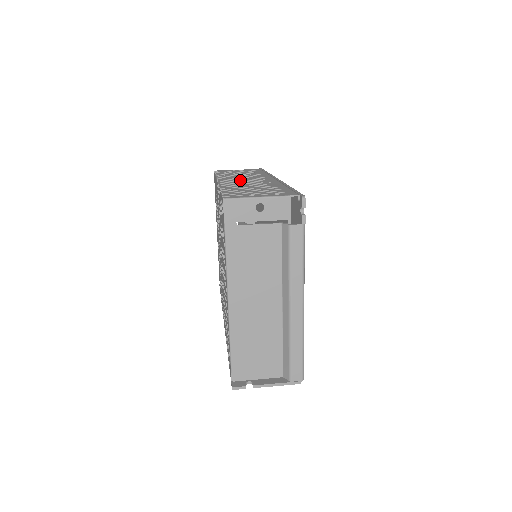
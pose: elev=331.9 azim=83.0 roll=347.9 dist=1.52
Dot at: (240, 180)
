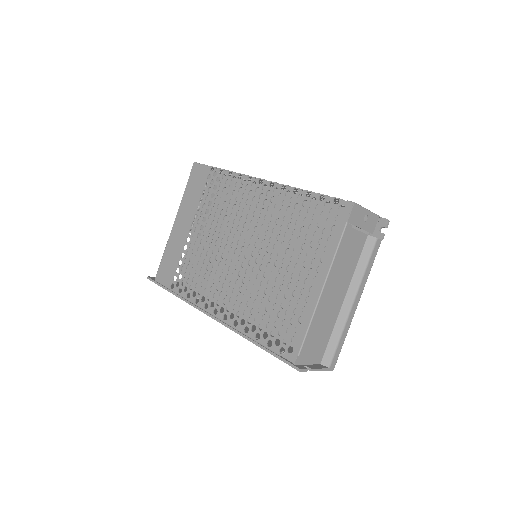
Dot at: occluded
